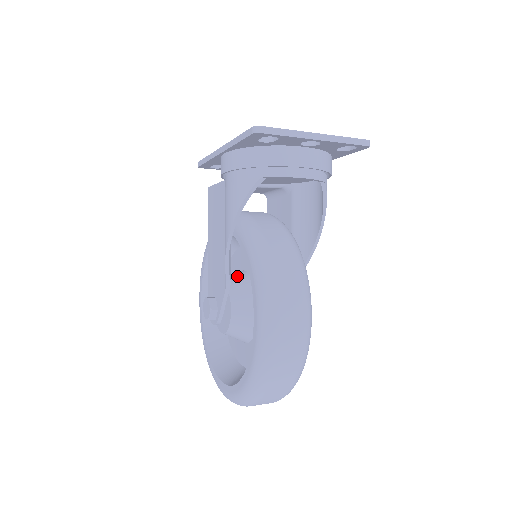
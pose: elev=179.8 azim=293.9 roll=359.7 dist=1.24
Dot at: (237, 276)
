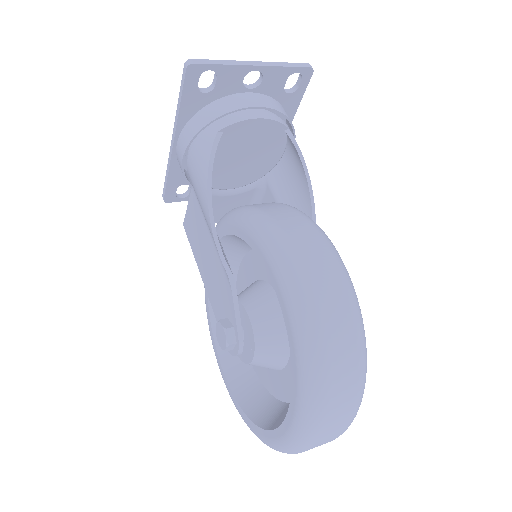
Dot at: occluded
